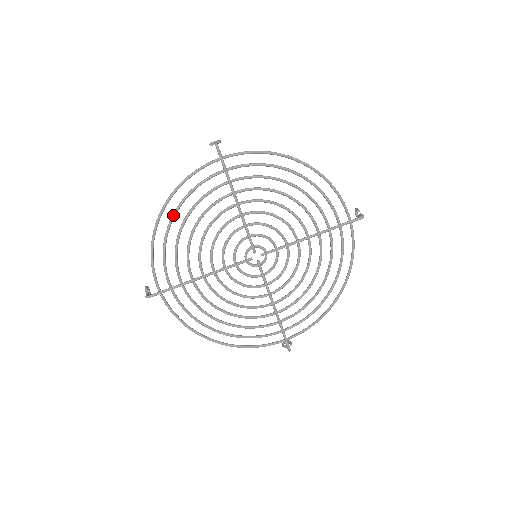
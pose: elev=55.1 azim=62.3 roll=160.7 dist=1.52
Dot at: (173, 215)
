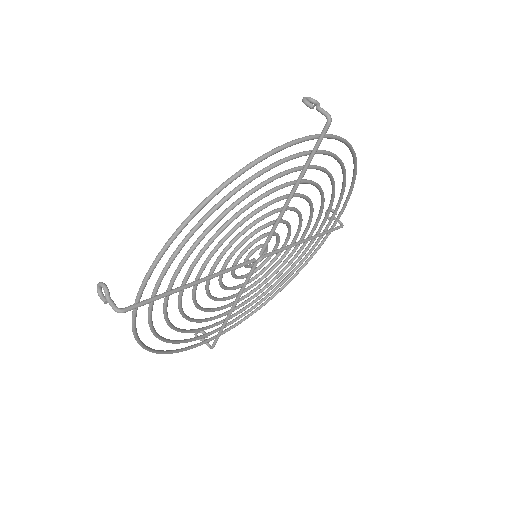
Dot at: (227, 199)
